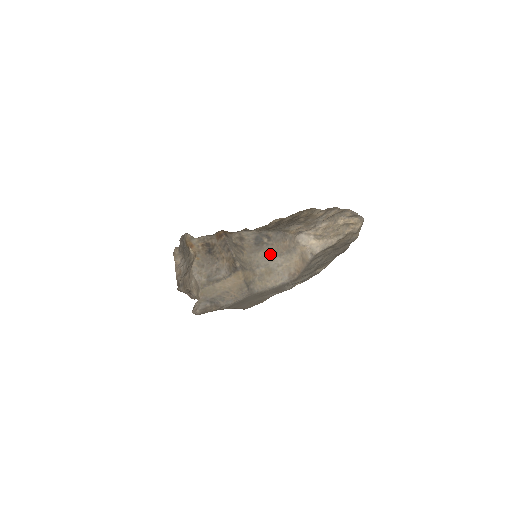
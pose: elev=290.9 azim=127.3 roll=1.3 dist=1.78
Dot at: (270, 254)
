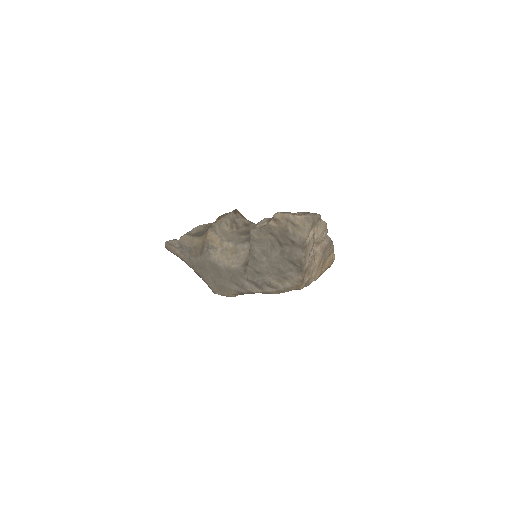
Dot at: (248, 239)
